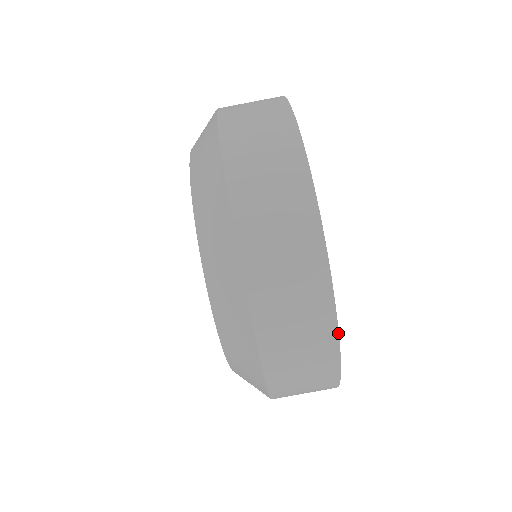
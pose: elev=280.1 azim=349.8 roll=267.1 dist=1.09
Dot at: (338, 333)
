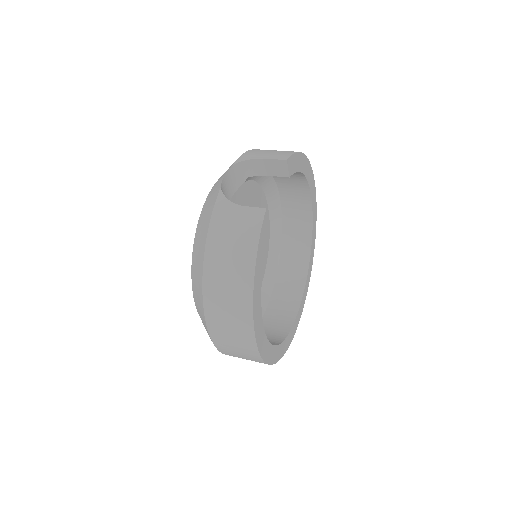
Dot at: occluded
